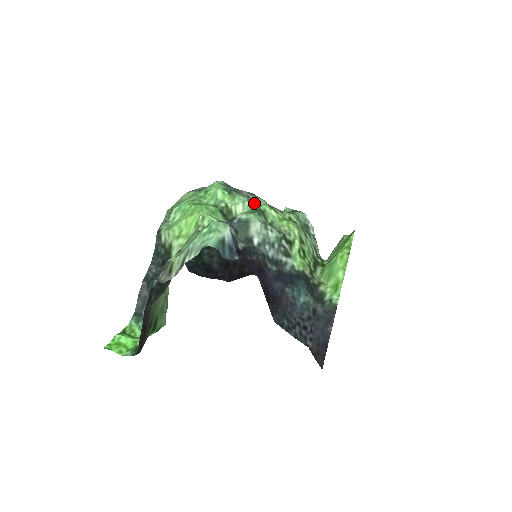
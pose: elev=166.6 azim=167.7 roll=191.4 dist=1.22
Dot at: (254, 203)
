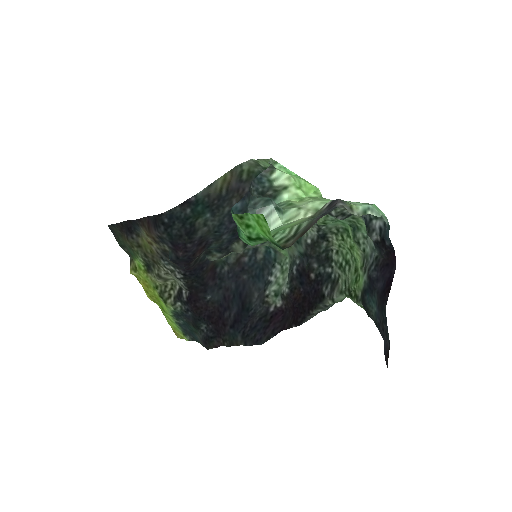
Dot at: occluded
